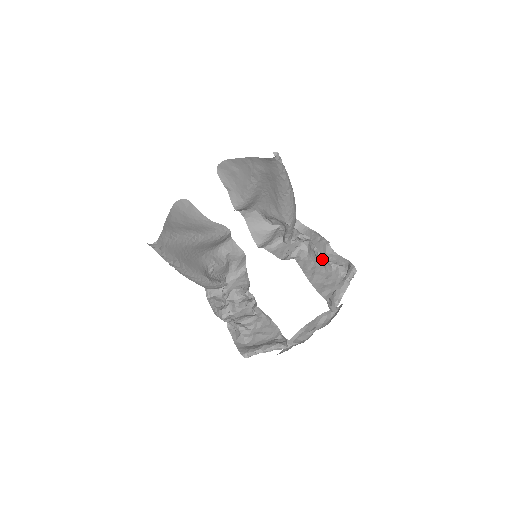
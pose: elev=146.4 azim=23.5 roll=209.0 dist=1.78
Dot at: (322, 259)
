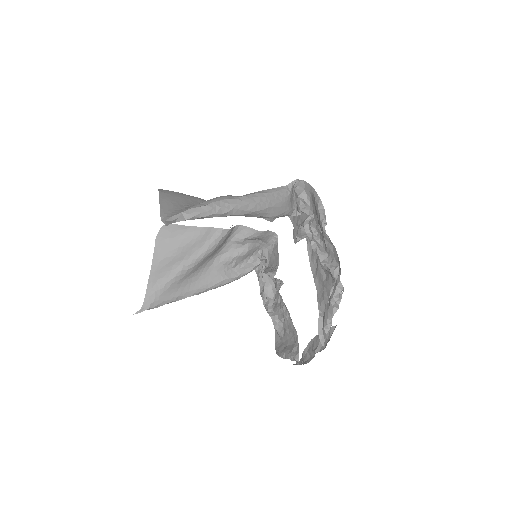
Dot at: occluded
